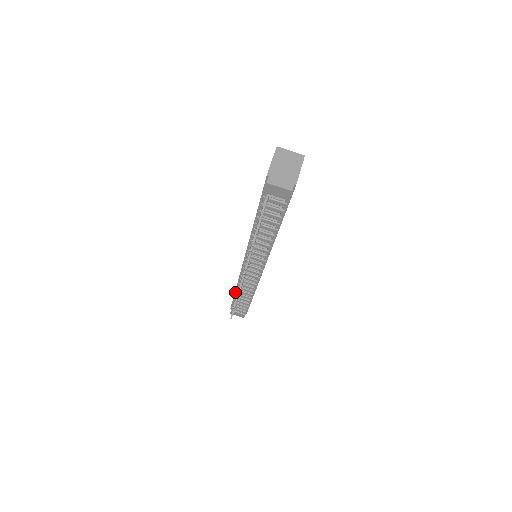
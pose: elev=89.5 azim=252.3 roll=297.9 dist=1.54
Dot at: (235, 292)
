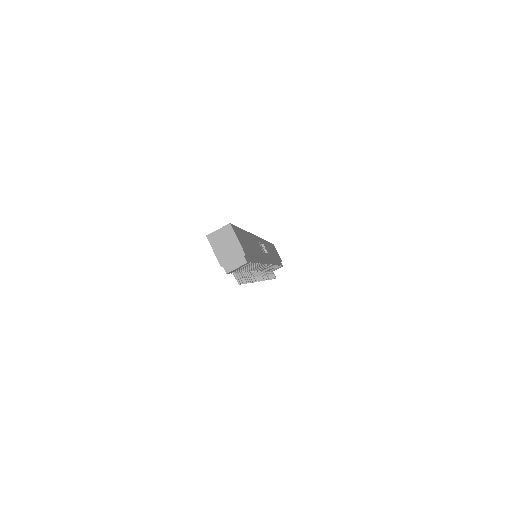
Dot at: occluded
